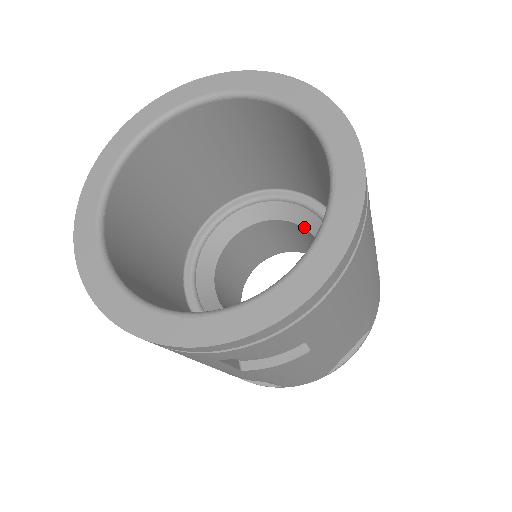
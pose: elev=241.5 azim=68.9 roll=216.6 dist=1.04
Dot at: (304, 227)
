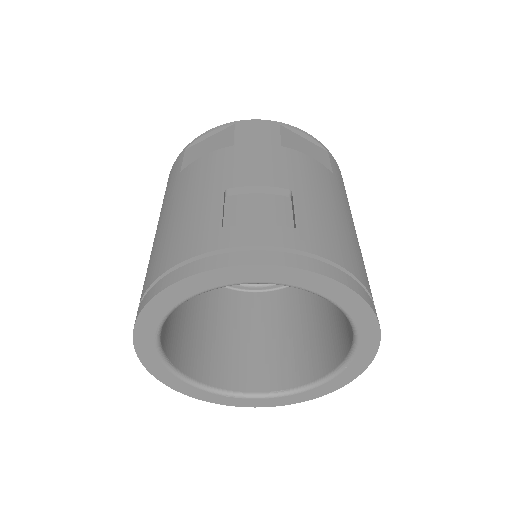
Dot at: occluded
